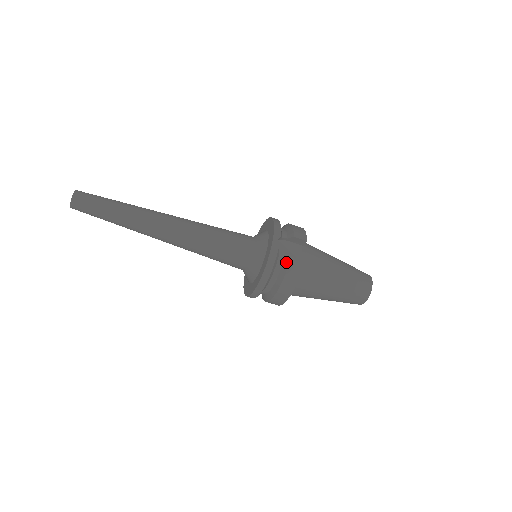
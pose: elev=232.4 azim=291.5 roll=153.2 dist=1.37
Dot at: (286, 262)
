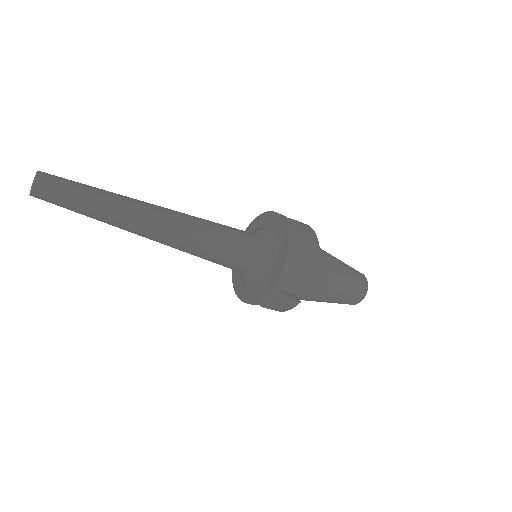
Dot at: (281, 299)
